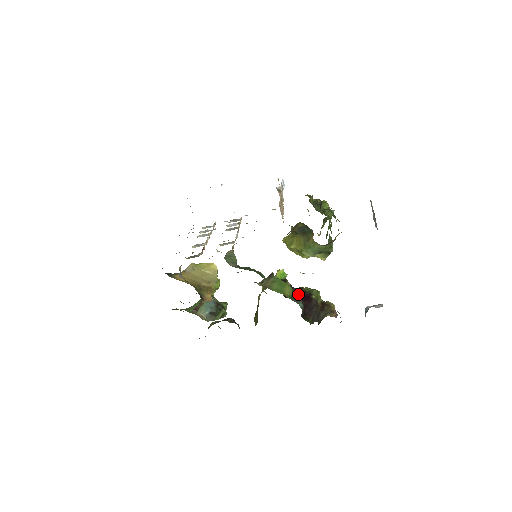
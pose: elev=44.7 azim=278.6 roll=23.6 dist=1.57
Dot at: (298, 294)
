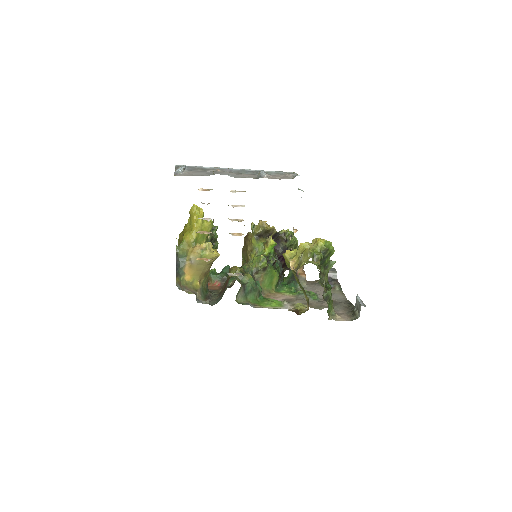
Dot at: (281, 251)
